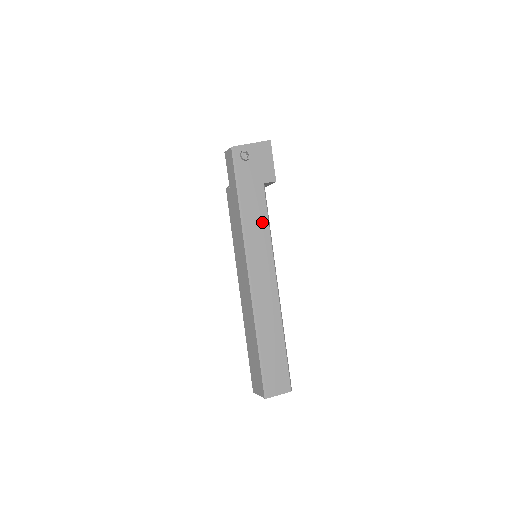
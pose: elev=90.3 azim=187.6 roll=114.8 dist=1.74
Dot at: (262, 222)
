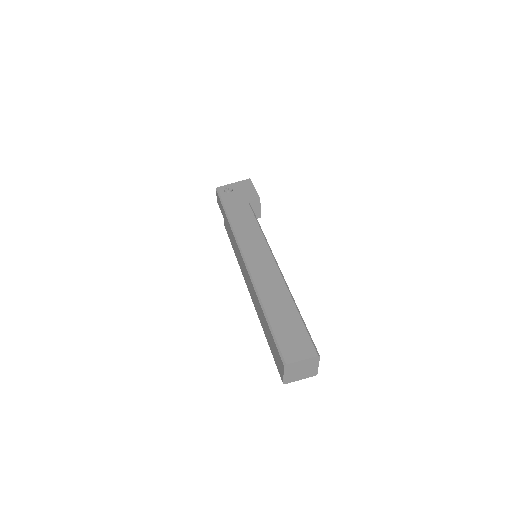
Dot at: (251, 225)
